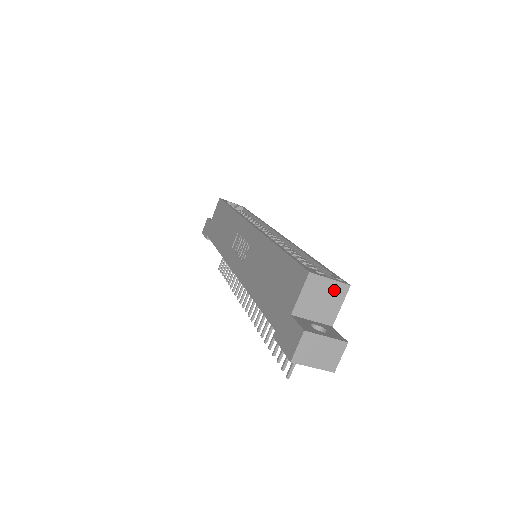
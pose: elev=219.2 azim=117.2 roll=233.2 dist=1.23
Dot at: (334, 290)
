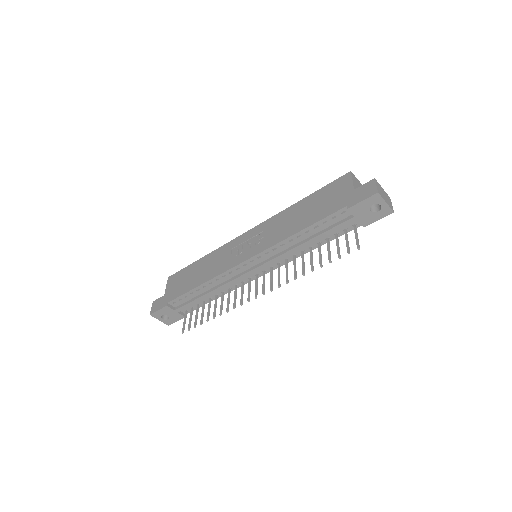
Dot at: occluded
